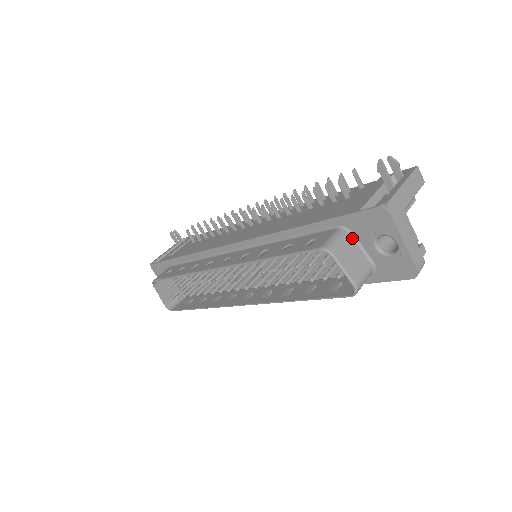
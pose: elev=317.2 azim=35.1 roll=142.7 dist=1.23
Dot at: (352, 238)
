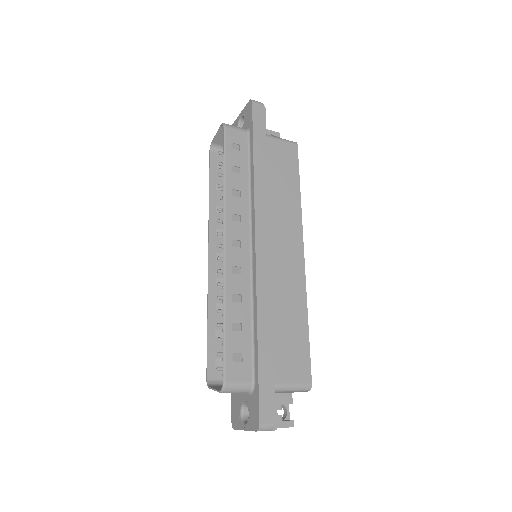
Dot at: occluded
